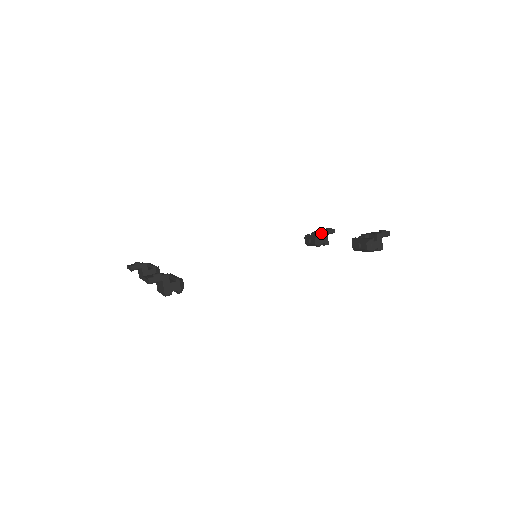
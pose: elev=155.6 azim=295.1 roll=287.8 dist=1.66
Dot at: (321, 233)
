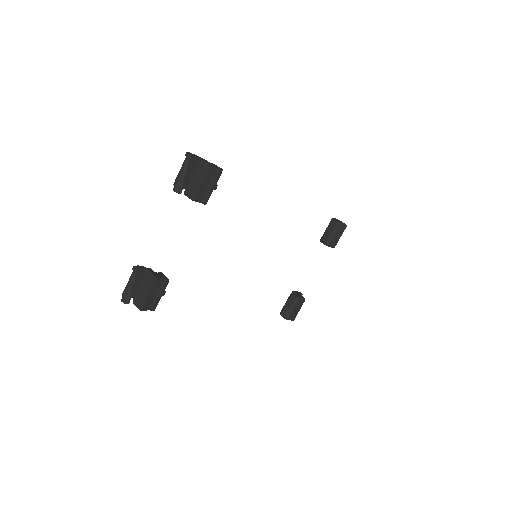
Dot at: occluded
